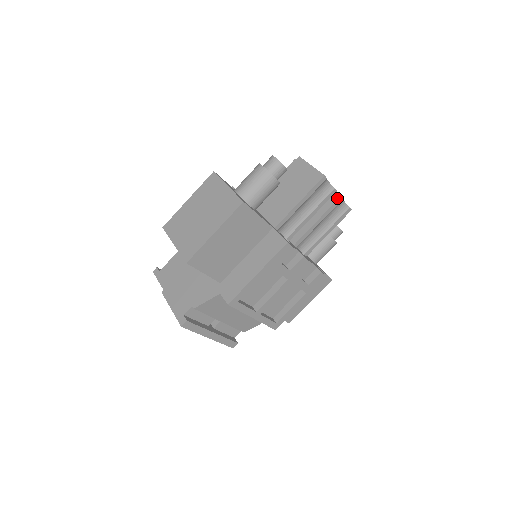
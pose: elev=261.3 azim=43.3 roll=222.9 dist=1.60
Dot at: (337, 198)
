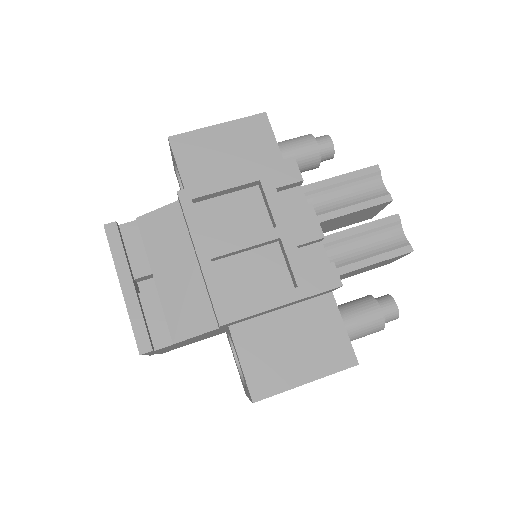
Dot at: (392, 215)
